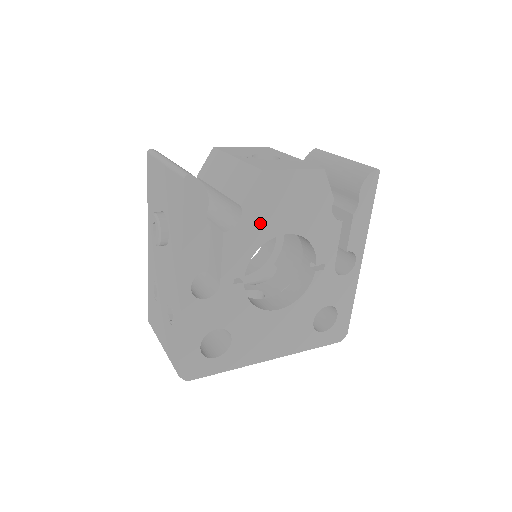
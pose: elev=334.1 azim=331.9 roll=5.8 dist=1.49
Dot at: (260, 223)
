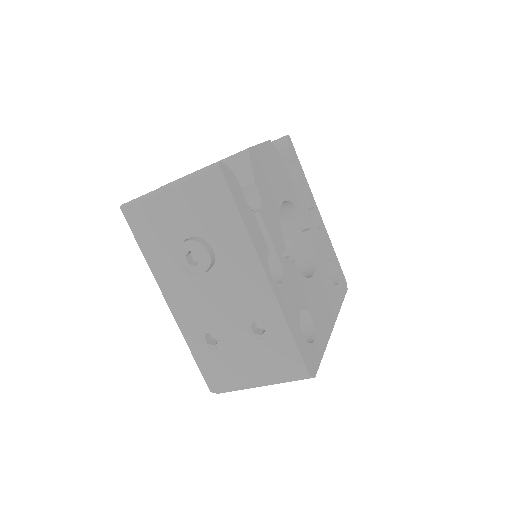
Dot at: (269, 196)
